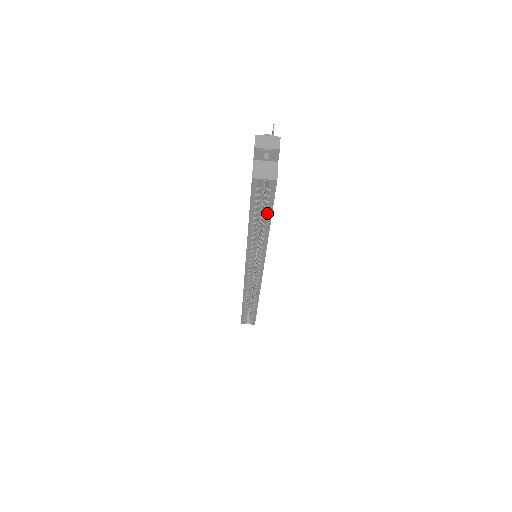
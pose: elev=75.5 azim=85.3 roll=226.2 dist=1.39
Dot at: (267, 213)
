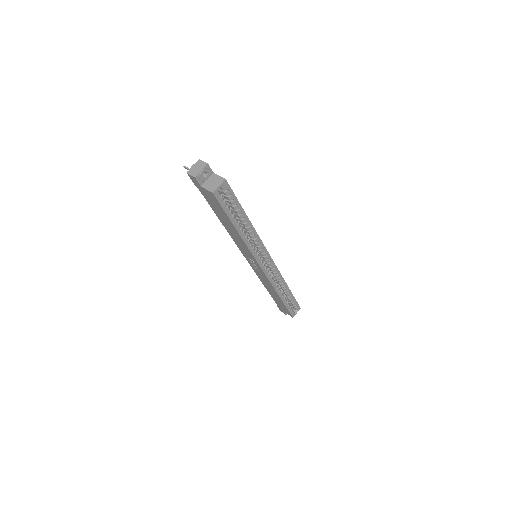
Dot at: (238, 209)
